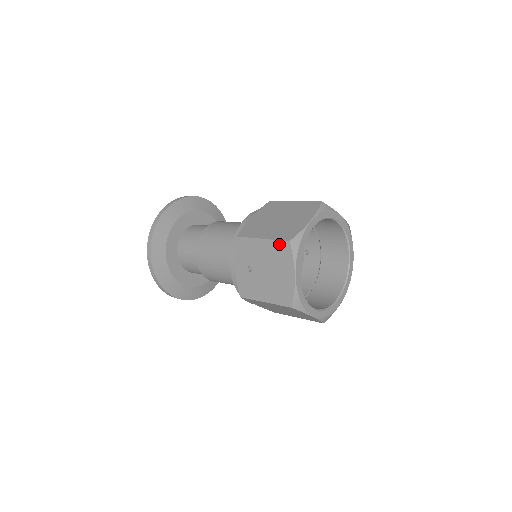
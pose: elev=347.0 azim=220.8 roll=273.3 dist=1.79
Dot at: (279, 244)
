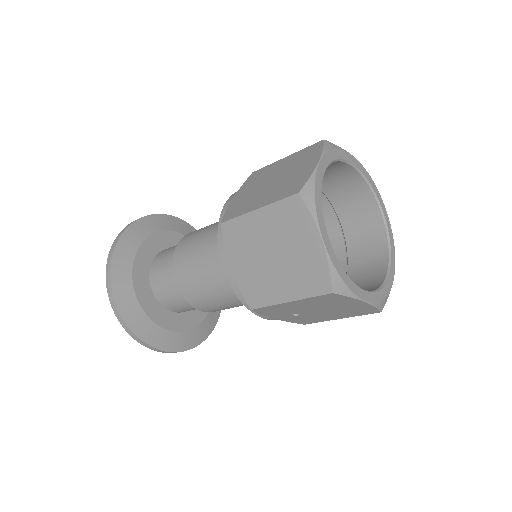
Dot at: (319, 298)
